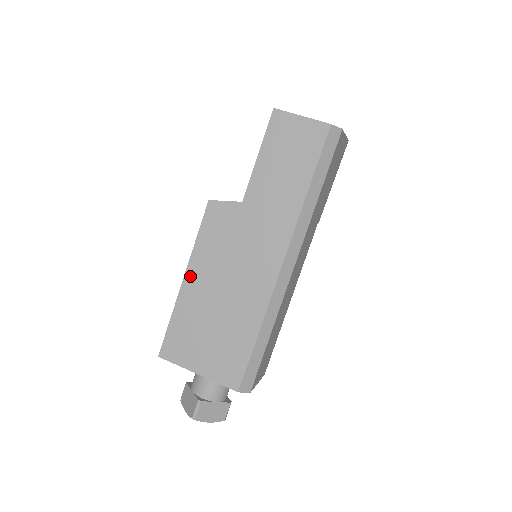
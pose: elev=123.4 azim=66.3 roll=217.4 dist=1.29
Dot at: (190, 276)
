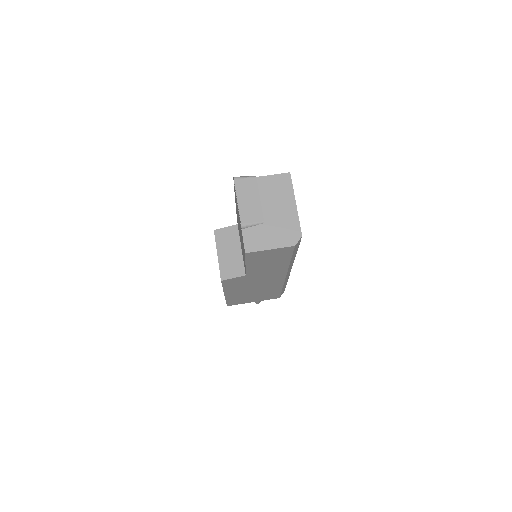
Dot at: (228, 294)
